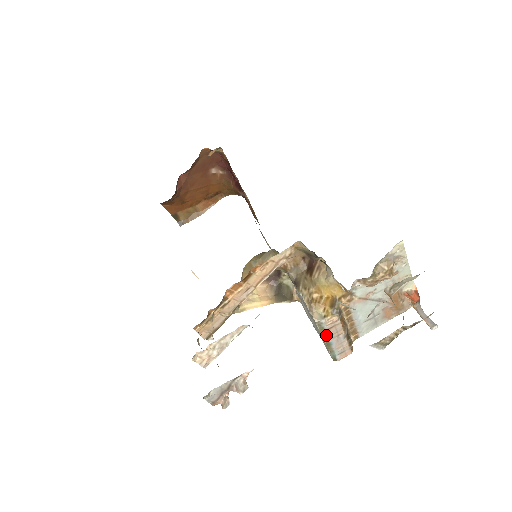
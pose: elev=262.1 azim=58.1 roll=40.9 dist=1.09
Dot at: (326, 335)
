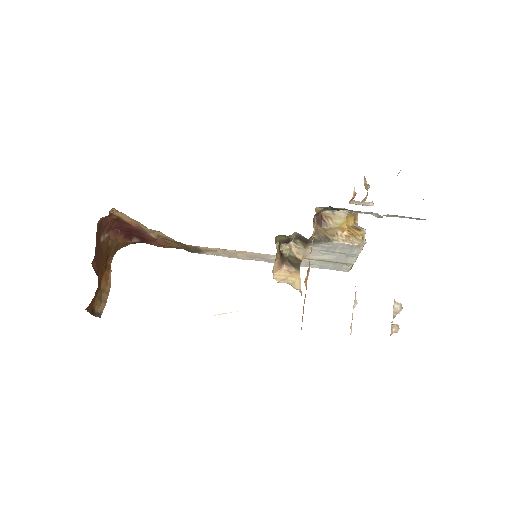
Dot at: (360, 252)
